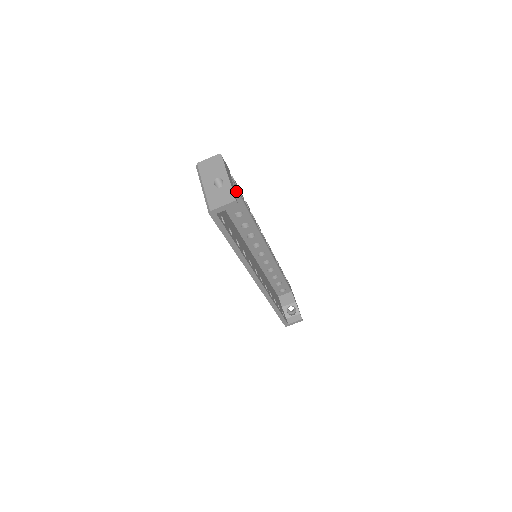
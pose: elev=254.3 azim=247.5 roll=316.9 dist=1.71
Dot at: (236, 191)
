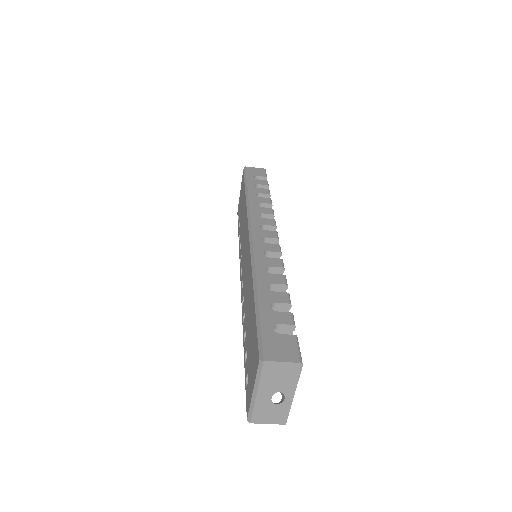
Dot at: occluded
